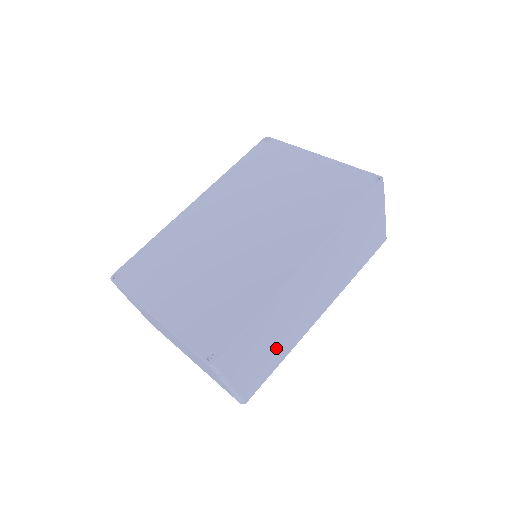
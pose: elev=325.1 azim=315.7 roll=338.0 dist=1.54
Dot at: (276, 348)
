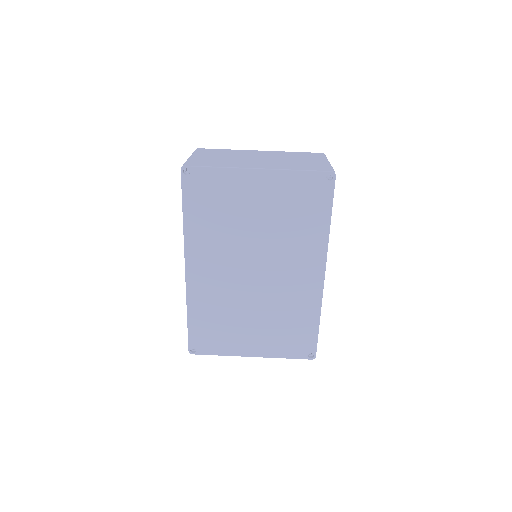
Dot at: occluded
